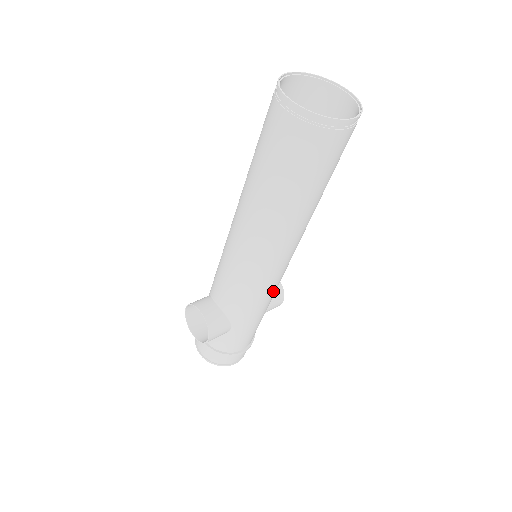
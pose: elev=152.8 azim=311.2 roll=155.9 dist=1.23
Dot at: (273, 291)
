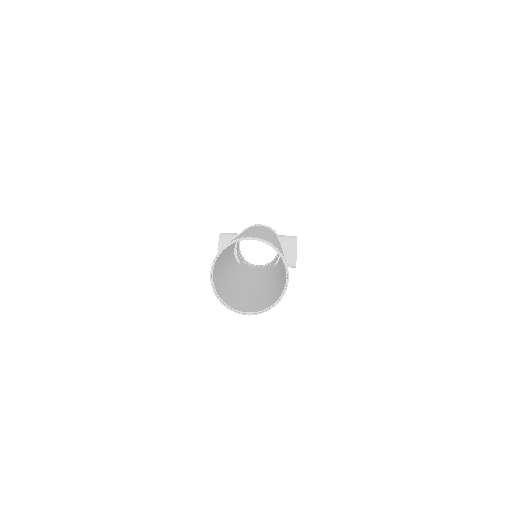
Dot at: occluded
